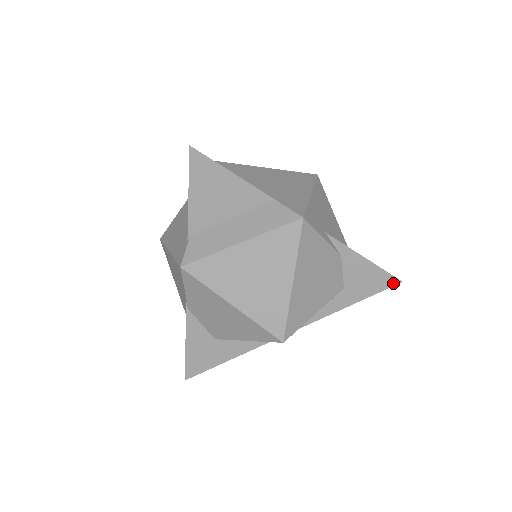
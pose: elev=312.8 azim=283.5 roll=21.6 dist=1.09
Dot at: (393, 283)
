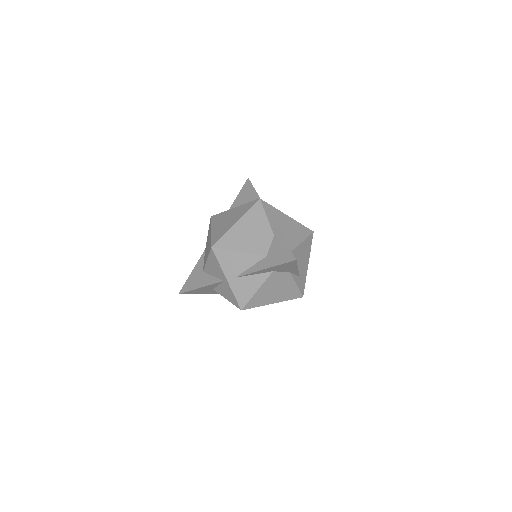
Dot at: (291, 259)
